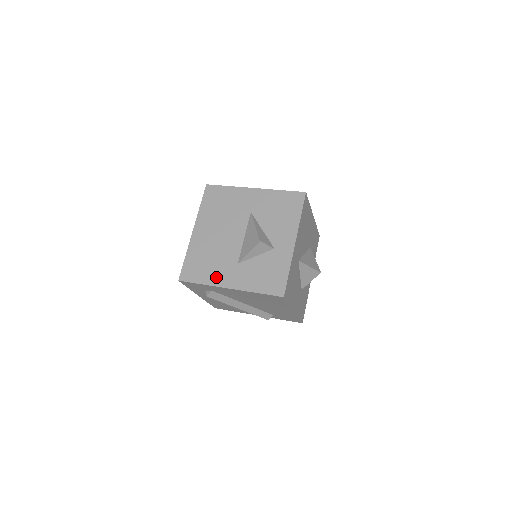
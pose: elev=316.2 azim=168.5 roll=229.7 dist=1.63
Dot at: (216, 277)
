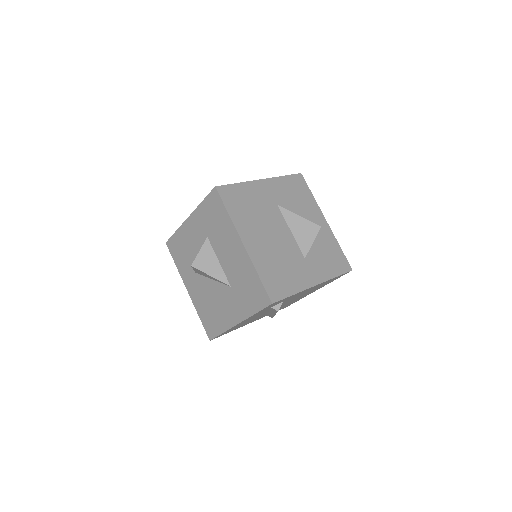
Dot at: (300, 280)
